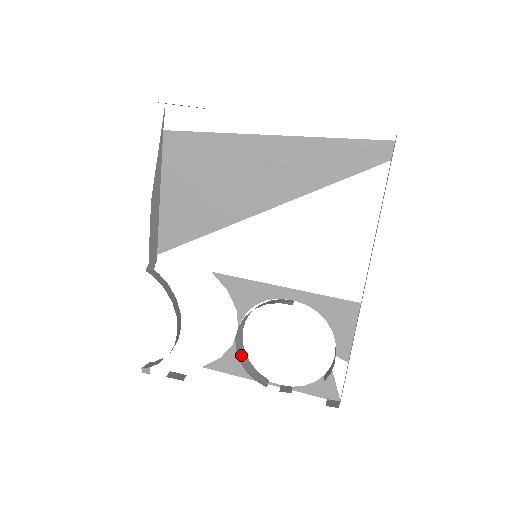
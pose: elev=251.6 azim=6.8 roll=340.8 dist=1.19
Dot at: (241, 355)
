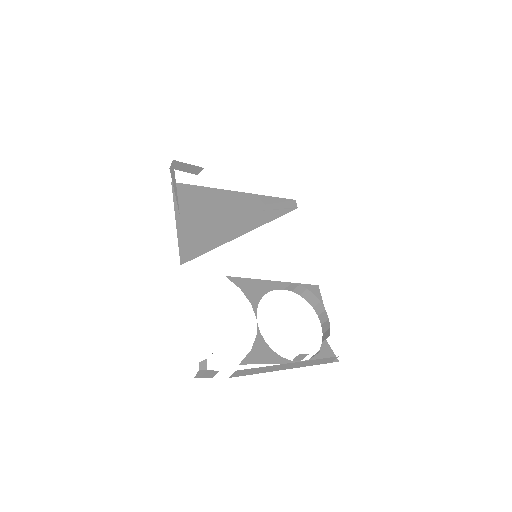
Dot at: occluded
